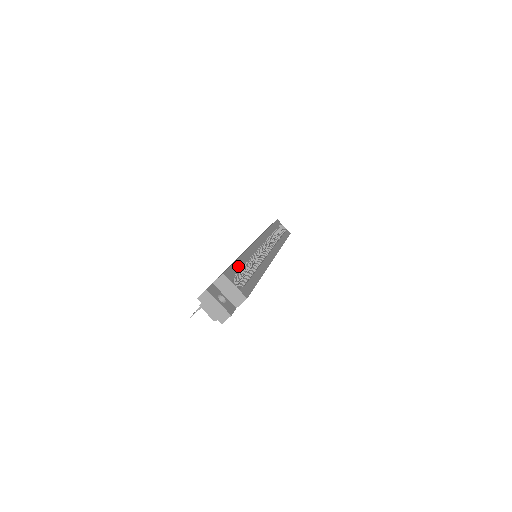
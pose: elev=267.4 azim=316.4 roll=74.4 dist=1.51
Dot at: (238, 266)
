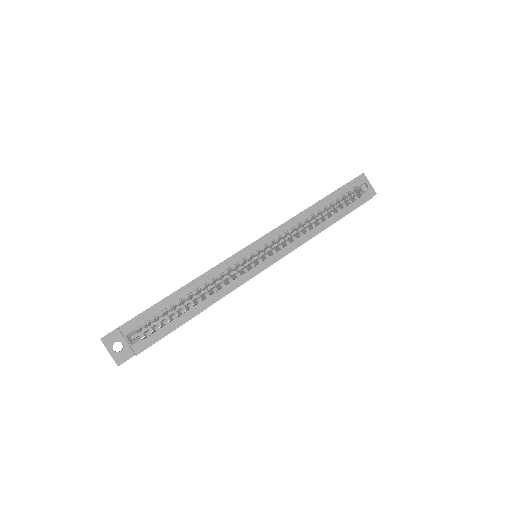
Dot at: (160, 308)
